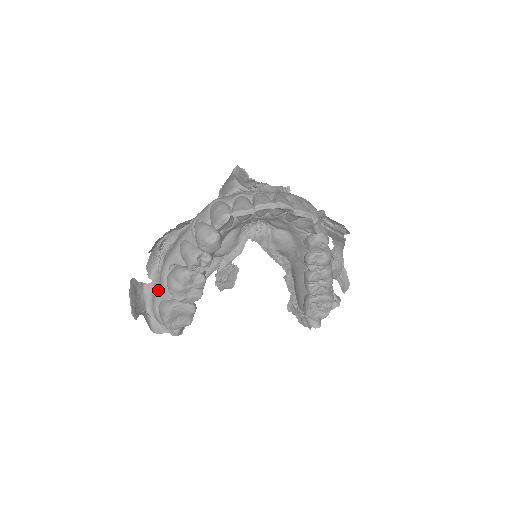
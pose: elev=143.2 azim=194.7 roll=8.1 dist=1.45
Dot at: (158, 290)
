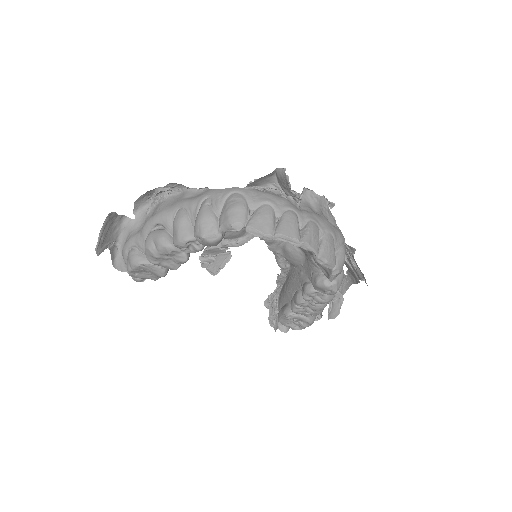
Dot at: (135, 236)
